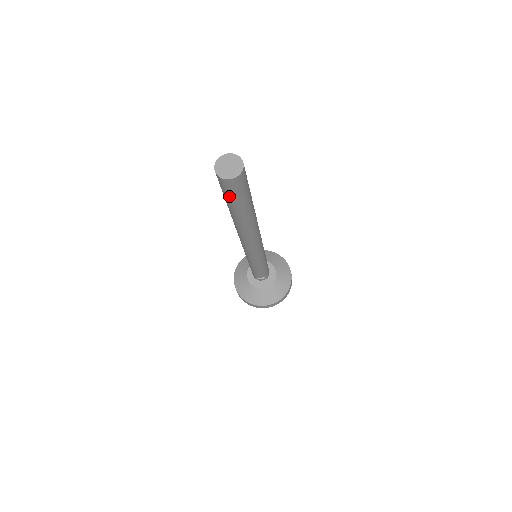
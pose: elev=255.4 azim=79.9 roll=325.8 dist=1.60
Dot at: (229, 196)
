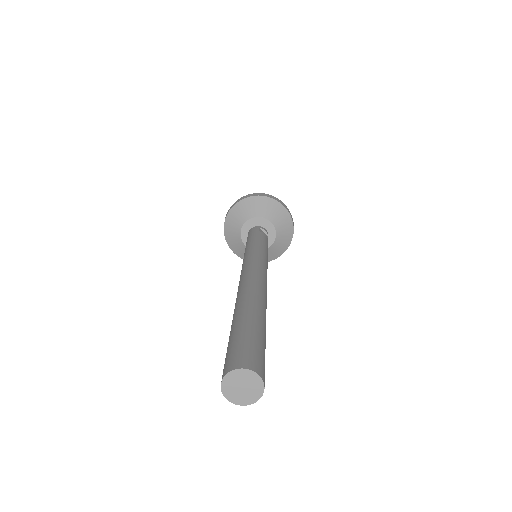
Dot at: occluded
